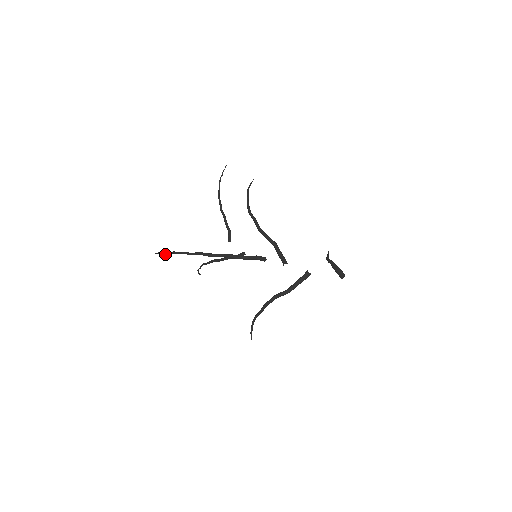
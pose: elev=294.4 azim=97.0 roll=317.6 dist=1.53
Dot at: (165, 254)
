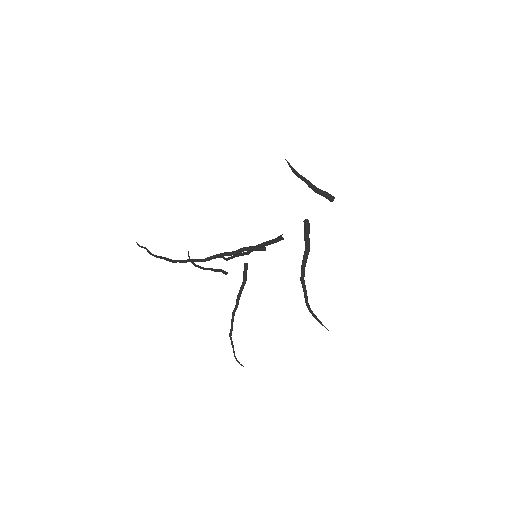
Dot at: (152, 254)
